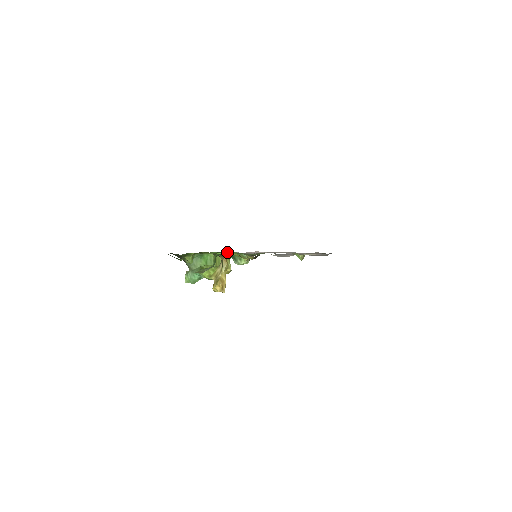
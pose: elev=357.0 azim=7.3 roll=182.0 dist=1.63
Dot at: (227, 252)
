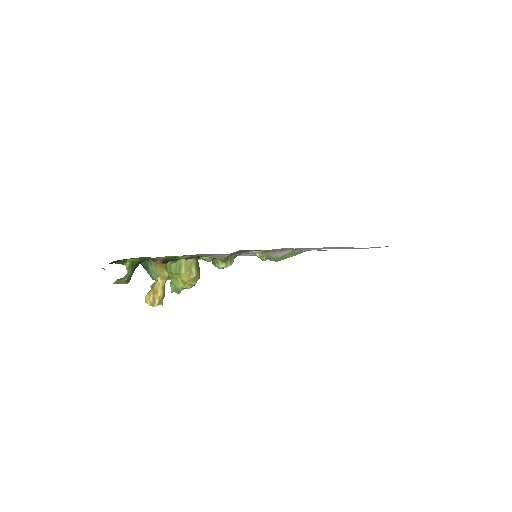
Dot at: occluded
